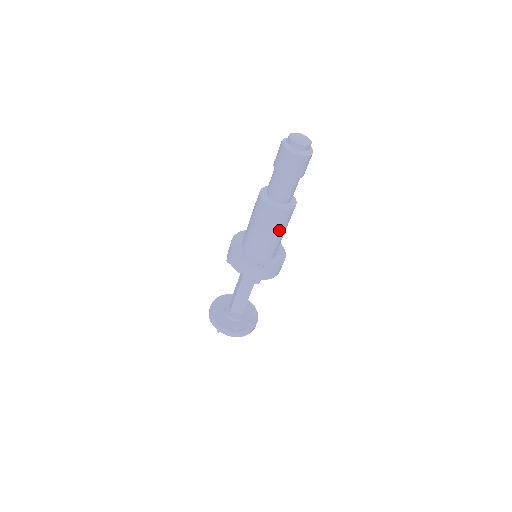
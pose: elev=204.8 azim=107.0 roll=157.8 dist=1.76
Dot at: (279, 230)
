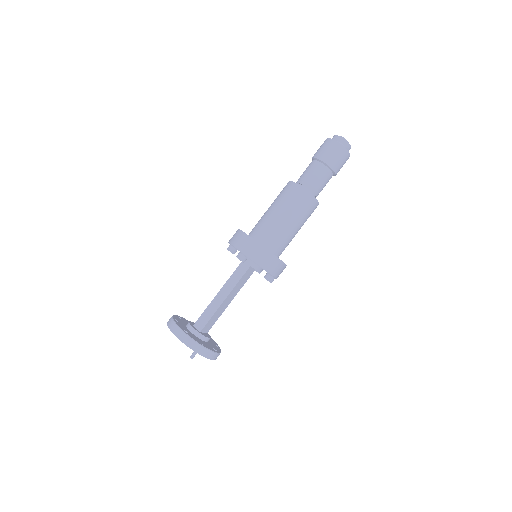
Dot at: (303, 224)
